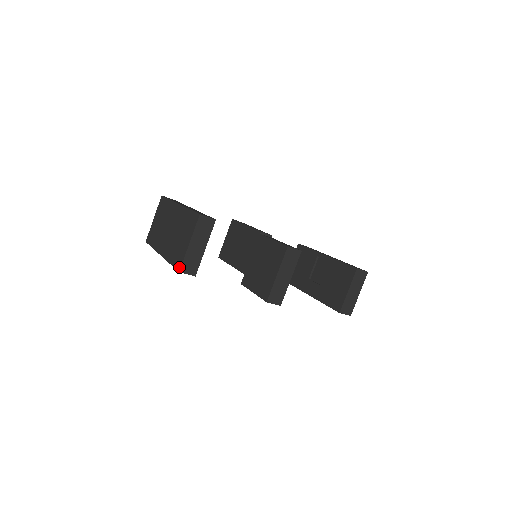
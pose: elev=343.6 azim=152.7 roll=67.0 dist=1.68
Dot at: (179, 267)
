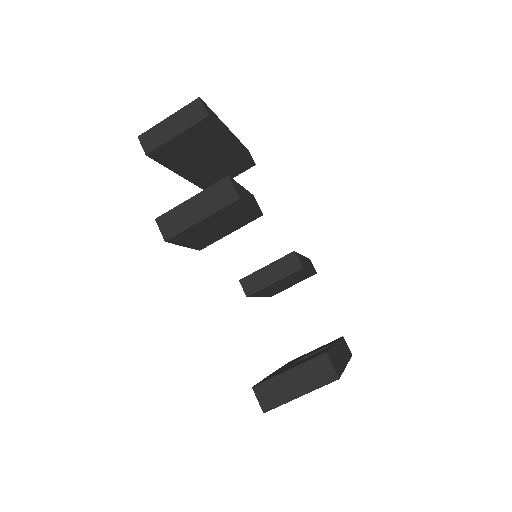
Dot at: (144, 135)
